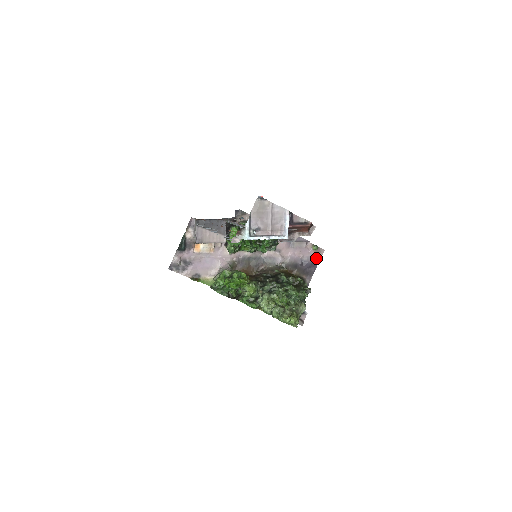
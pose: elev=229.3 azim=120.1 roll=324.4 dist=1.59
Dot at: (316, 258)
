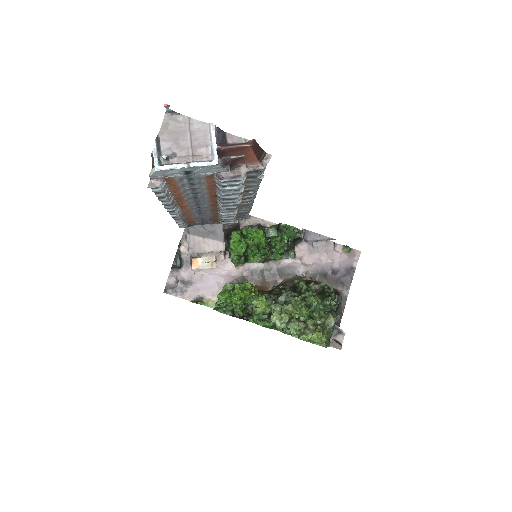
Dot at: (351, 263)
